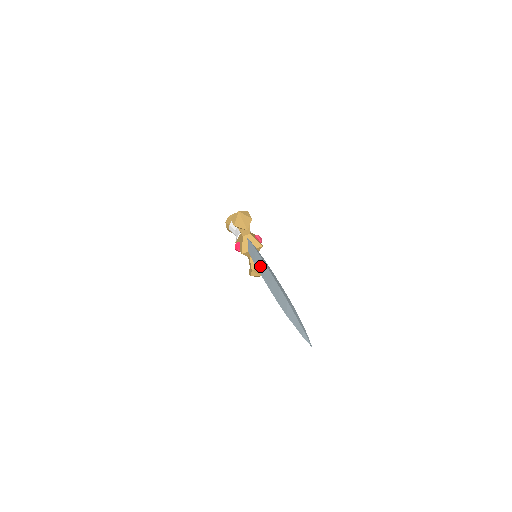
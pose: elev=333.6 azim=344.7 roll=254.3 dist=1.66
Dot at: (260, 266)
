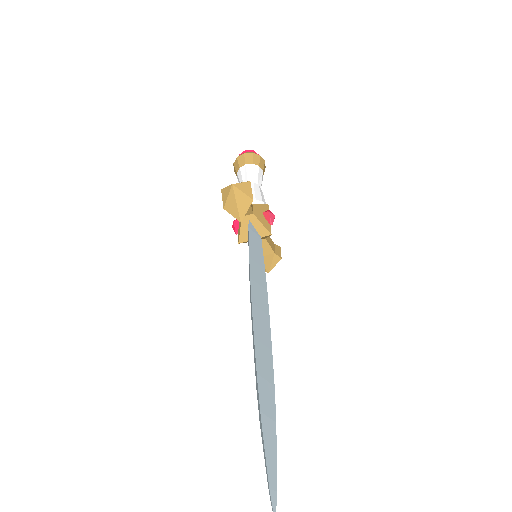
Dot at: (250, 294)
